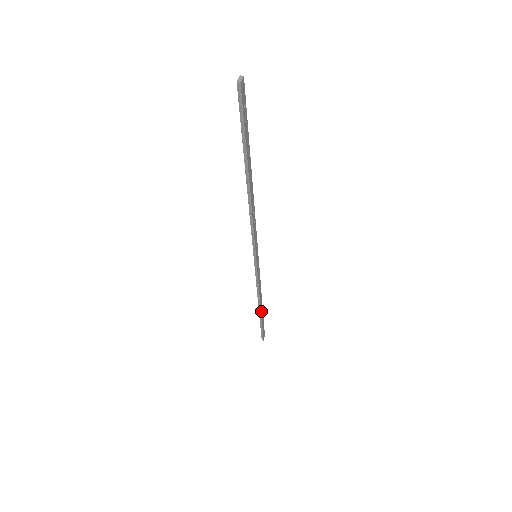
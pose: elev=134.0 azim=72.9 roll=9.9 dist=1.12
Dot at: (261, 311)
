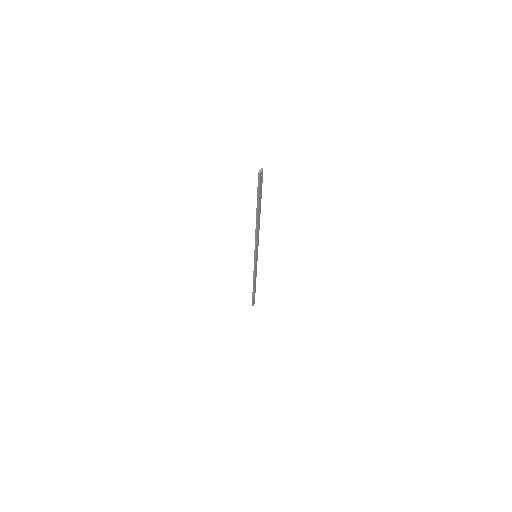
Dot at: (254, 288)
